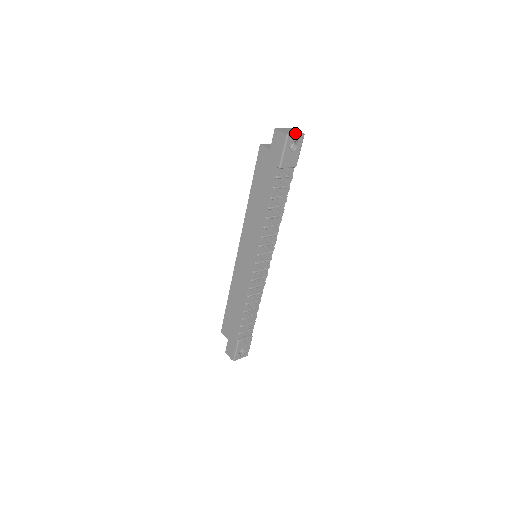
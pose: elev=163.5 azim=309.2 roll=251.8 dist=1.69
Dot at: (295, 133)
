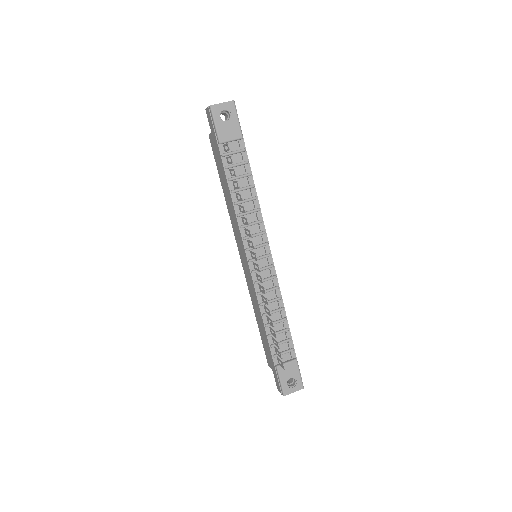
Dot at: (222, 103)
